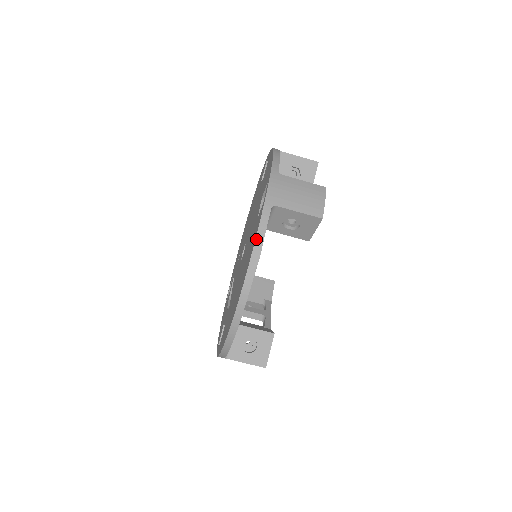
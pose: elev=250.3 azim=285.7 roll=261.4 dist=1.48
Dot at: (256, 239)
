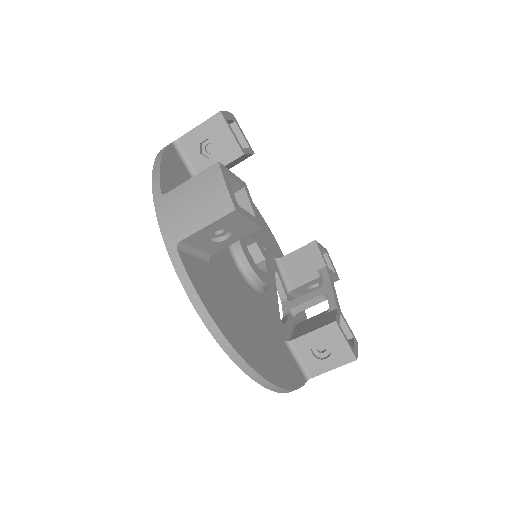
Dot at: (189, 297)
